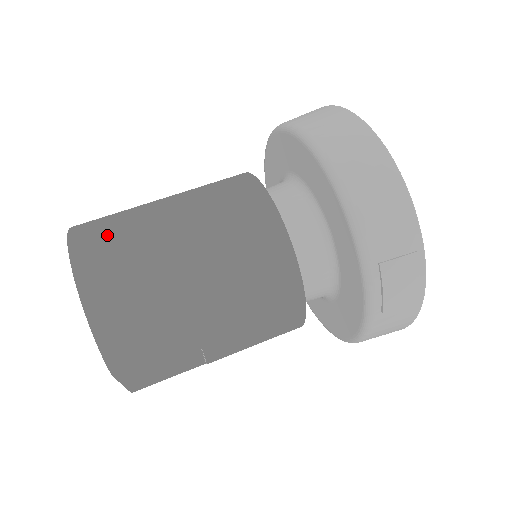
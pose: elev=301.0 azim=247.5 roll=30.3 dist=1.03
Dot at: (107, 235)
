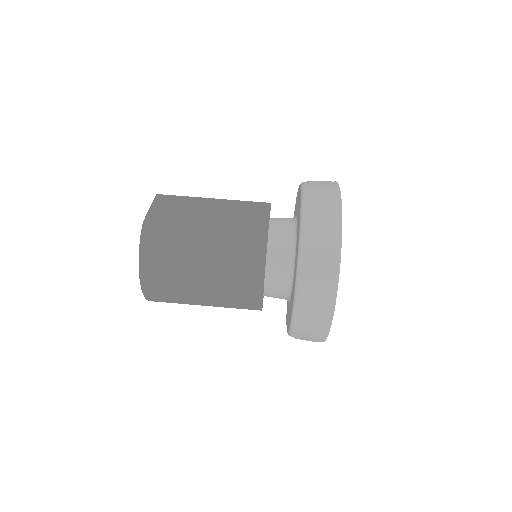
Dot at: (162, 271)
